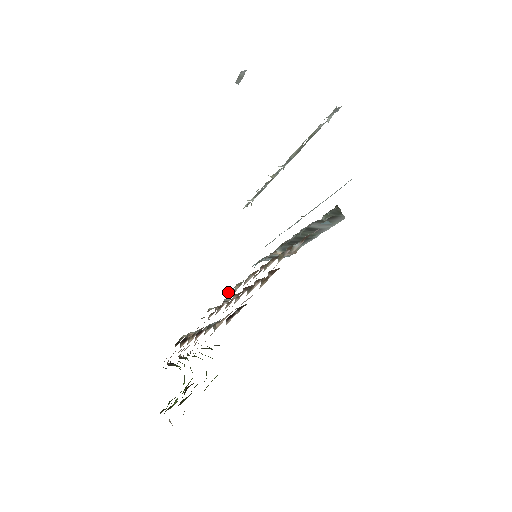
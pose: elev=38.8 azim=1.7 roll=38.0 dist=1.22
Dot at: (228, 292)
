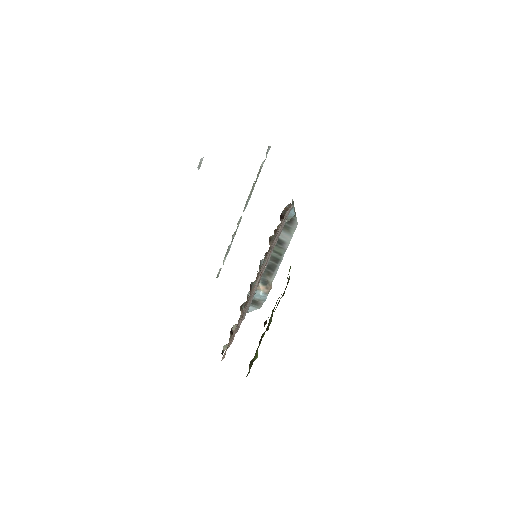
Dot at: occluded
